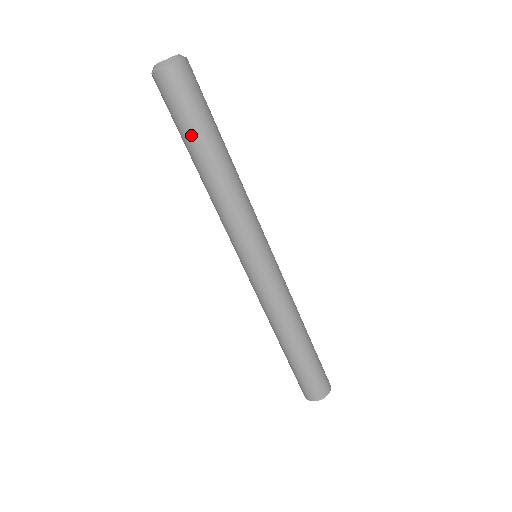
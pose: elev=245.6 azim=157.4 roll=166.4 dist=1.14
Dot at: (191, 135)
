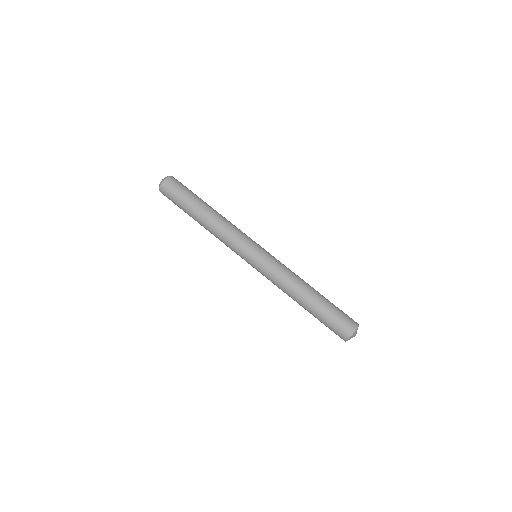
Dot at: (189, 203)
